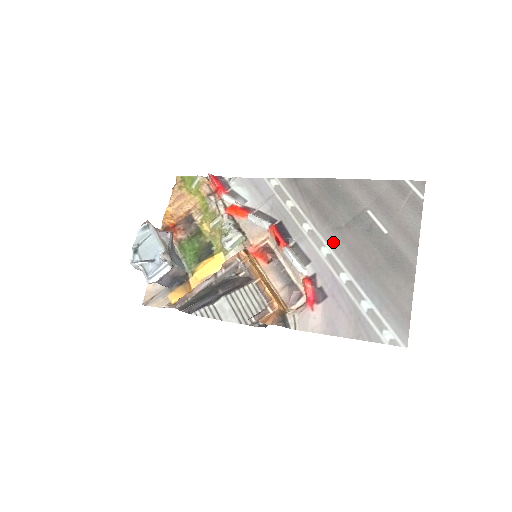
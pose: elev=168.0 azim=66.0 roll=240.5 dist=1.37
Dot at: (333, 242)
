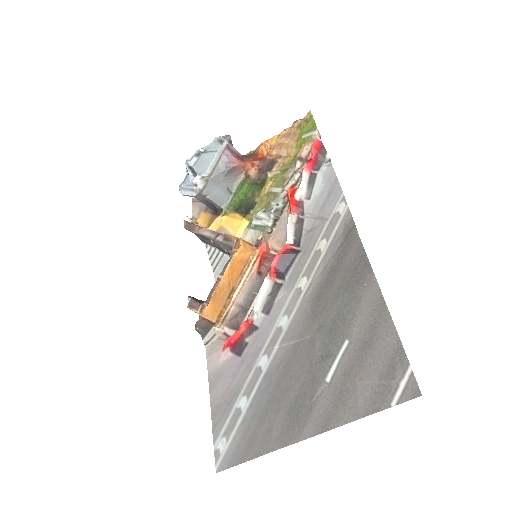
Dot at: (295, 324)
